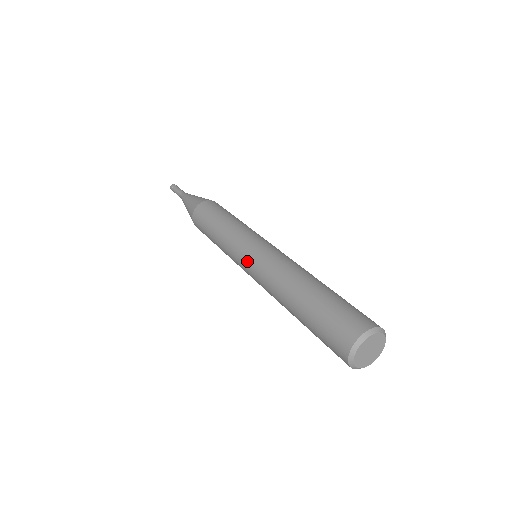
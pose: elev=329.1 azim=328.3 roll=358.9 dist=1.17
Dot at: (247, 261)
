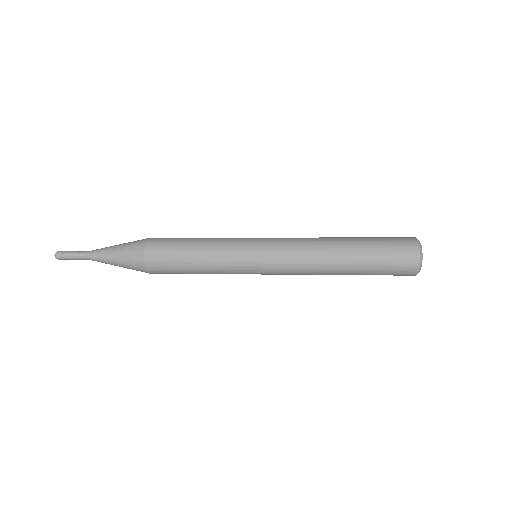
Dot at: (268, 239)
